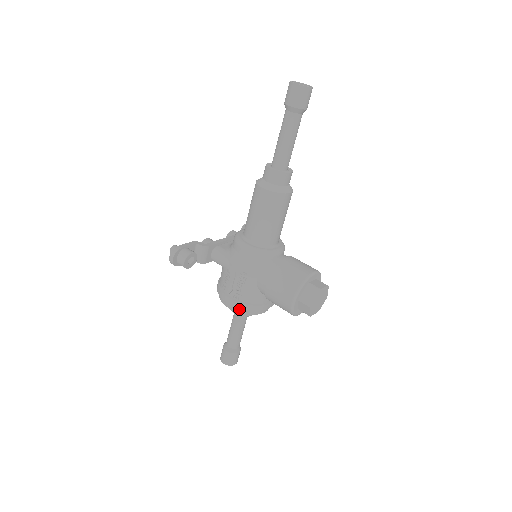
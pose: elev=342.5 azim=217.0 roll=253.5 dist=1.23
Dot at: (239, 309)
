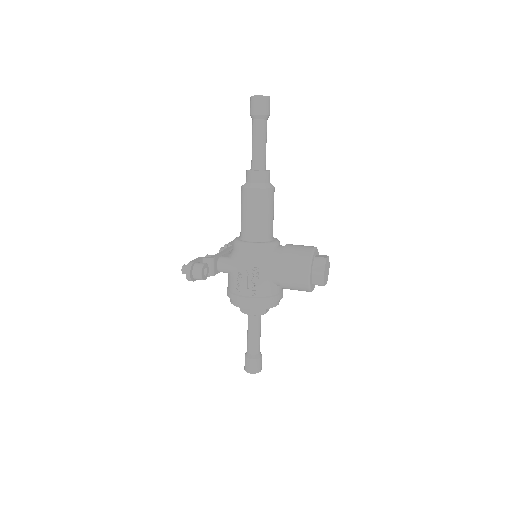
Dot at: (258, 306)
